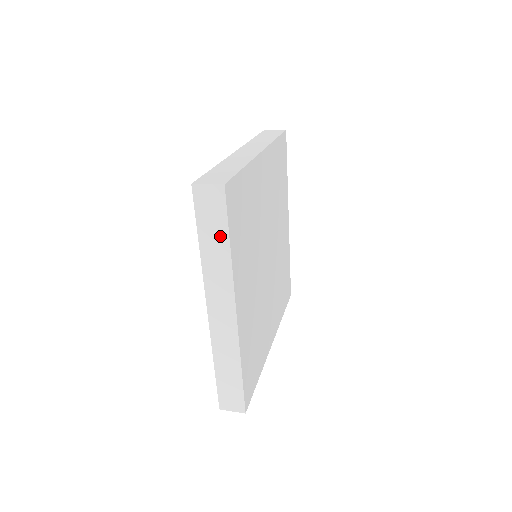
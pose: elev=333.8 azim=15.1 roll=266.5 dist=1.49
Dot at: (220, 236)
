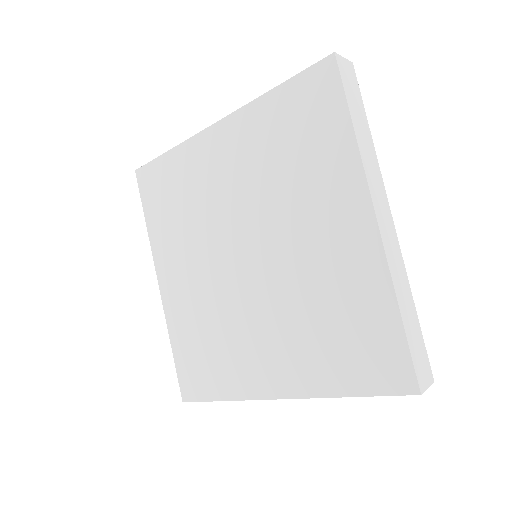
Dot at: occluded
